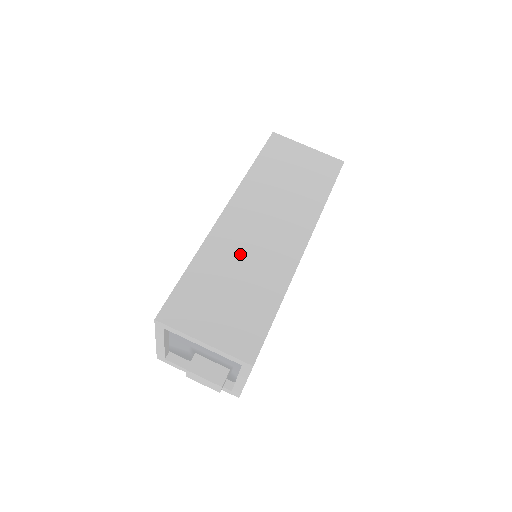
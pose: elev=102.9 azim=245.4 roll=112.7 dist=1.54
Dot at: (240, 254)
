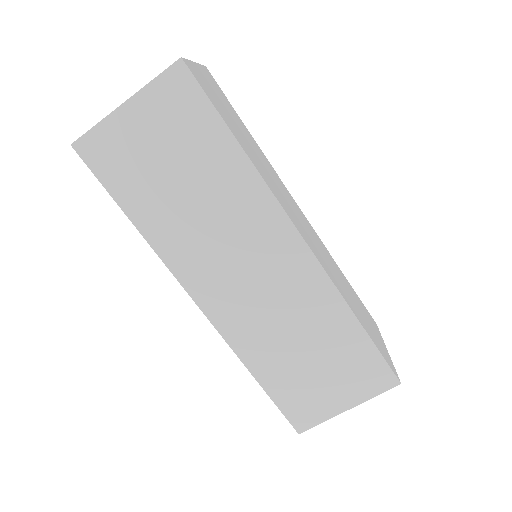
Dot at: (271, 324)
